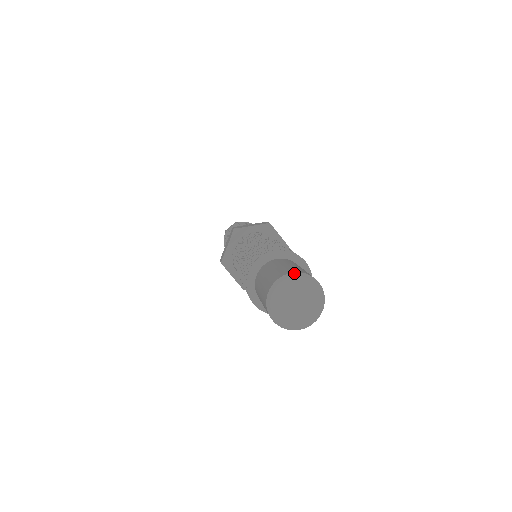
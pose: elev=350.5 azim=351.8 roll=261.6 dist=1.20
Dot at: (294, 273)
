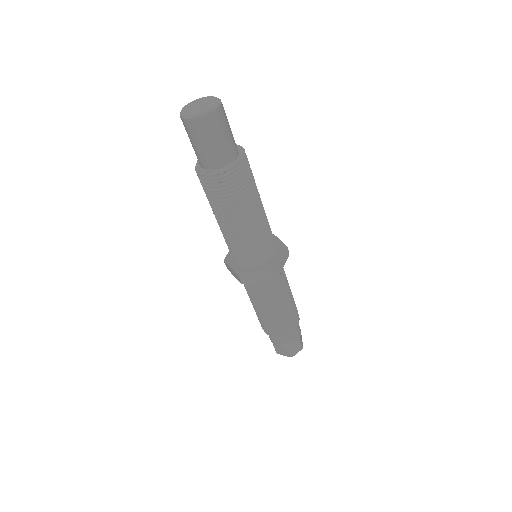
Dot at: (203, 98)
